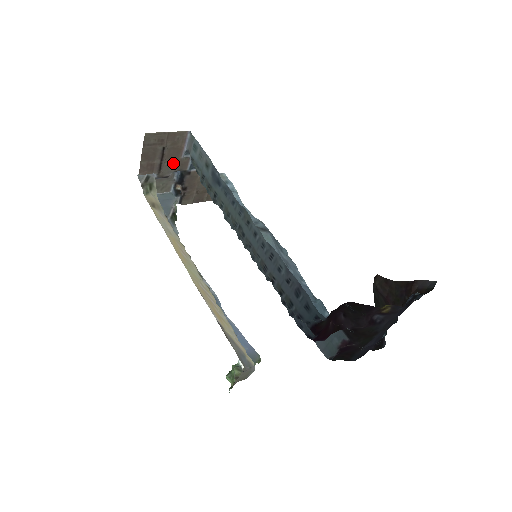
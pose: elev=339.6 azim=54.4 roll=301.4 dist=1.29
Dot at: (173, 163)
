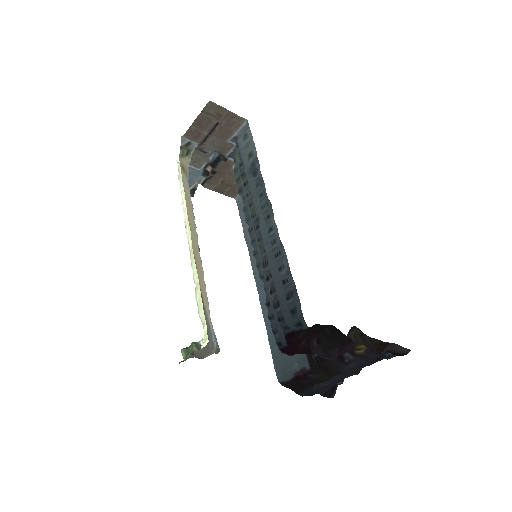
Dot at: (217, 142)
